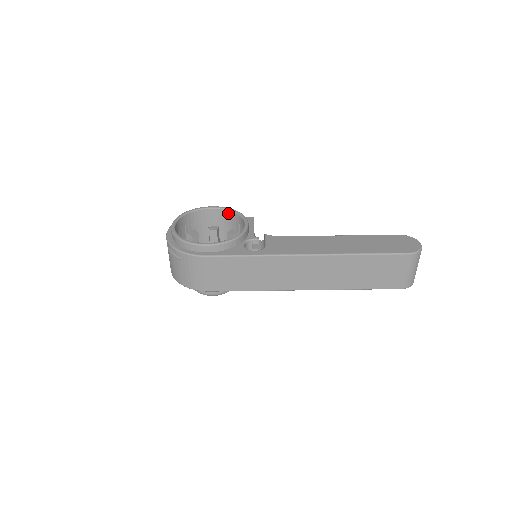
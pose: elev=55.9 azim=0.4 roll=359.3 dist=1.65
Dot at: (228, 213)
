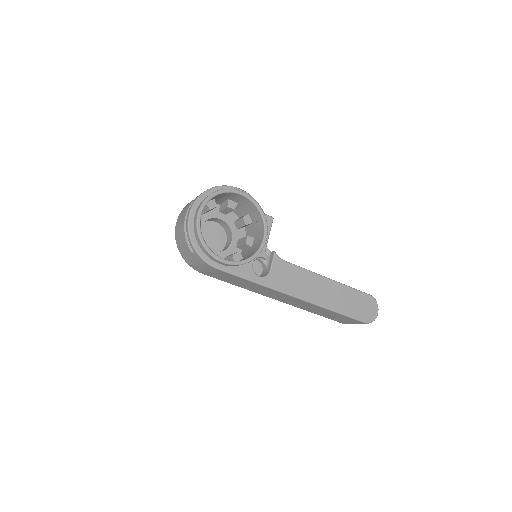
Dot at: (254, 206)
